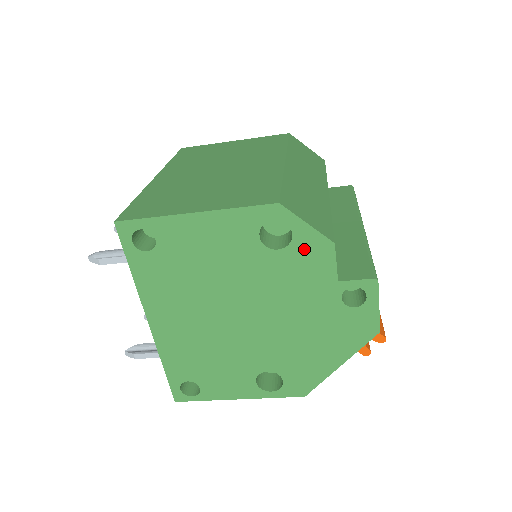
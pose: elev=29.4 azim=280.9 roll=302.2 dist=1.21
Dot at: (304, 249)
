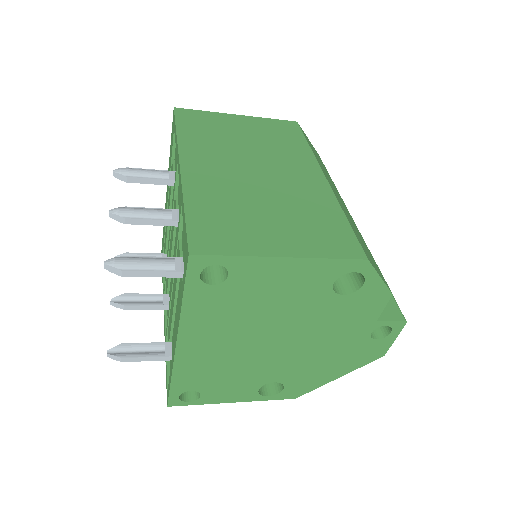
Dot at: (365, 296)
